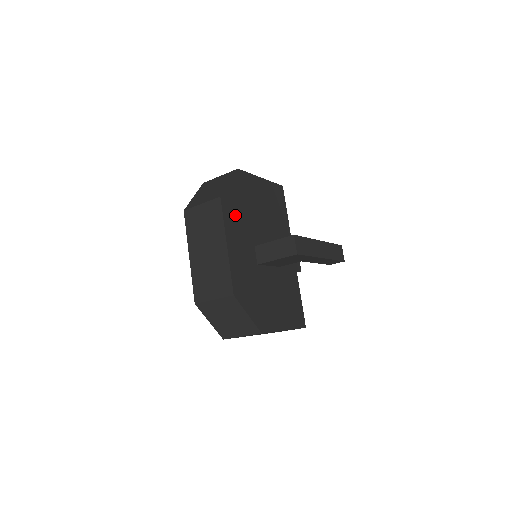
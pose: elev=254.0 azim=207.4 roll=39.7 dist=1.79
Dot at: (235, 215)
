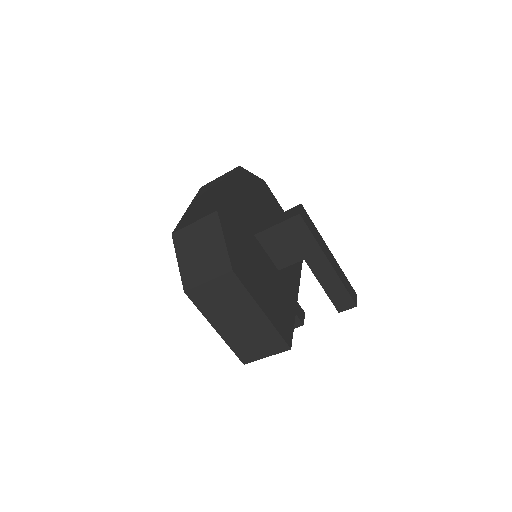
Dot at: (248, 189)
